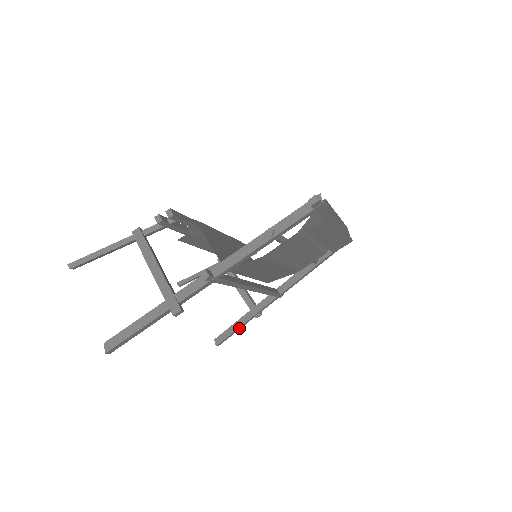
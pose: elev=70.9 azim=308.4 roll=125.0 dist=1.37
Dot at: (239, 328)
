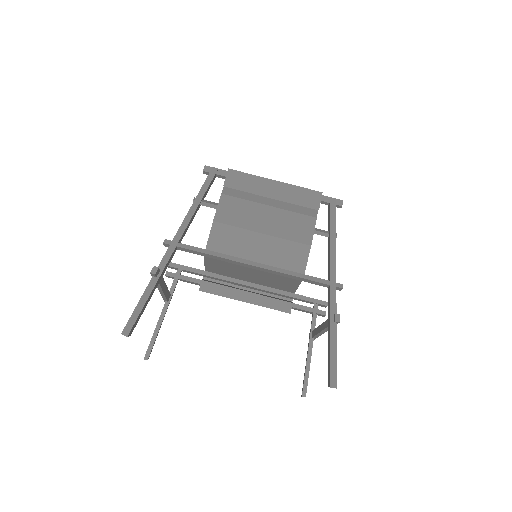
Dot at: (333, 347)
